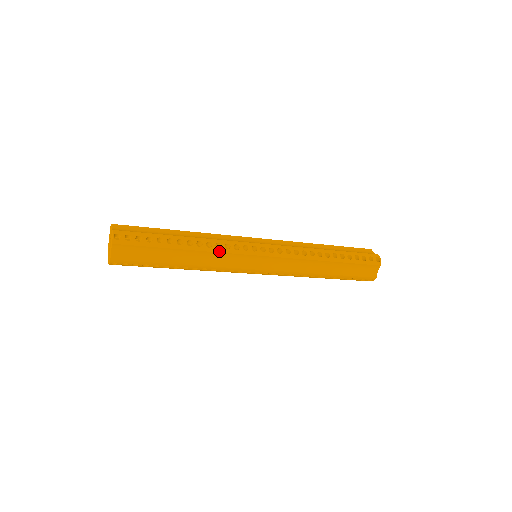
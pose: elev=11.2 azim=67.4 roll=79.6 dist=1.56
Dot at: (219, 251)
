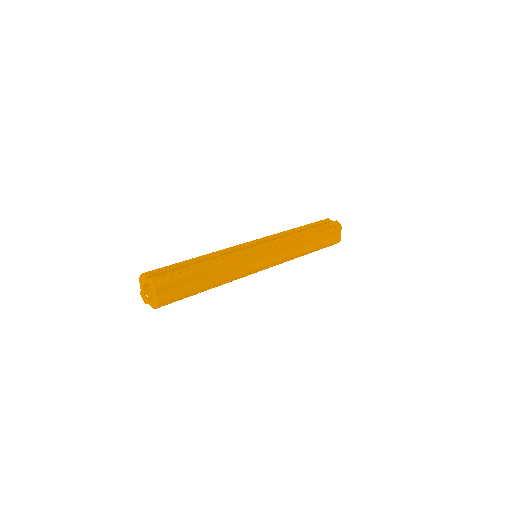
Dot at: (235, 262)
